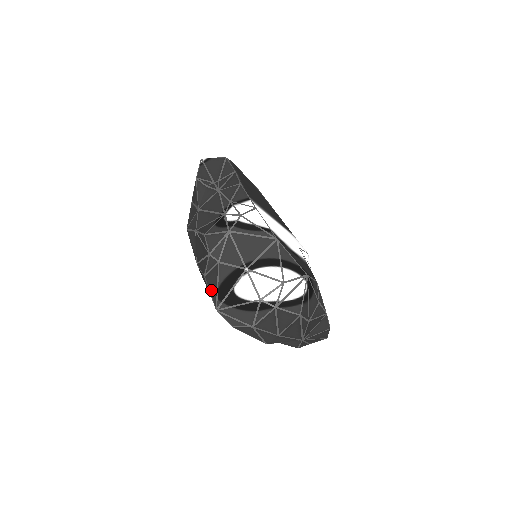
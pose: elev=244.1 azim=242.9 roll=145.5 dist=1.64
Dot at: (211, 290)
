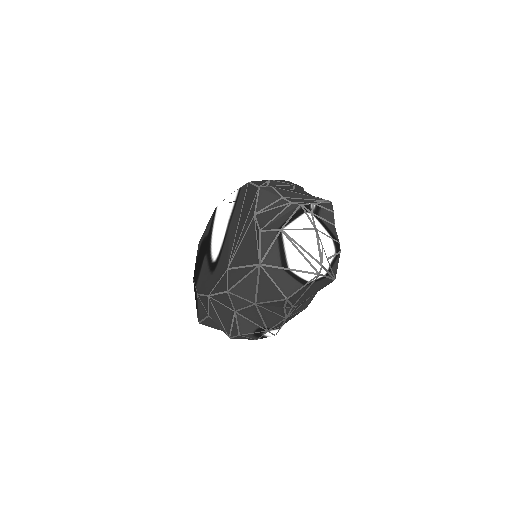
Dot at: (206, 322)
